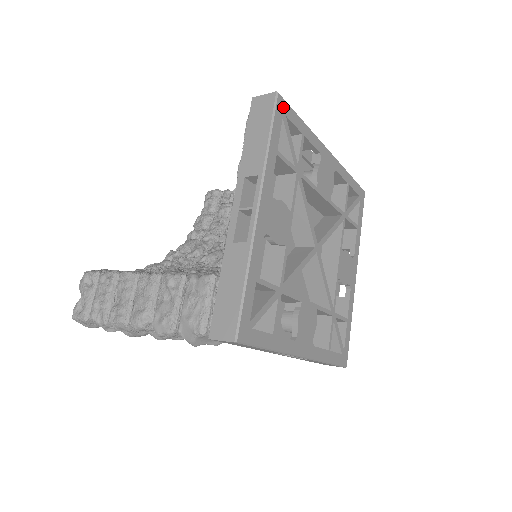
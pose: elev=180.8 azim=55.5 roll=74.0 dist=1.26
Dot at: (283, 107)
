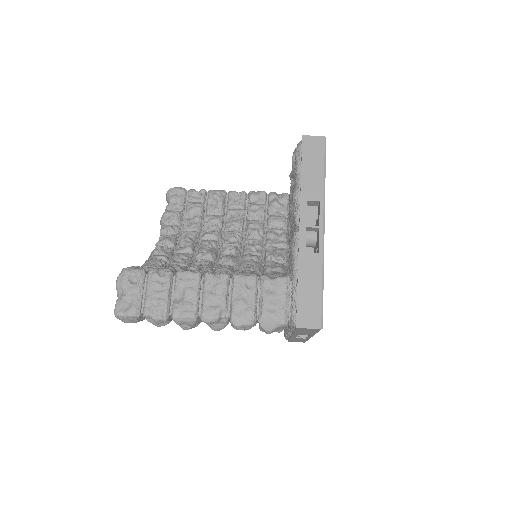
Dot at: occluded
